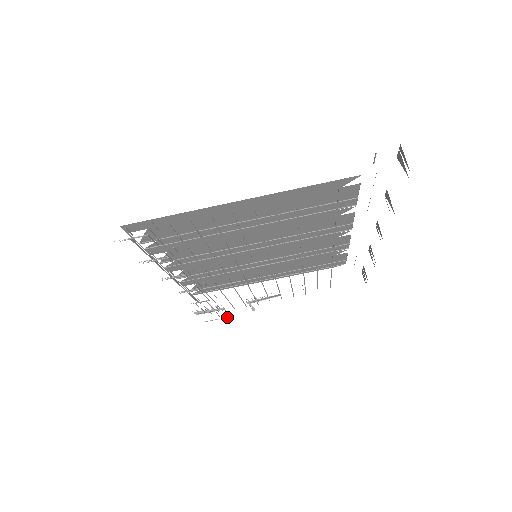
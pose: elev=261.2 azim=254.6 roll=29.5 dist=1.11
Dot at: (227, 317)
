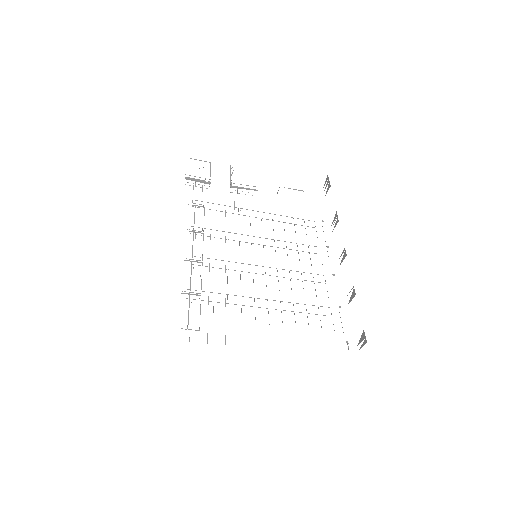
Dot at: occluded
